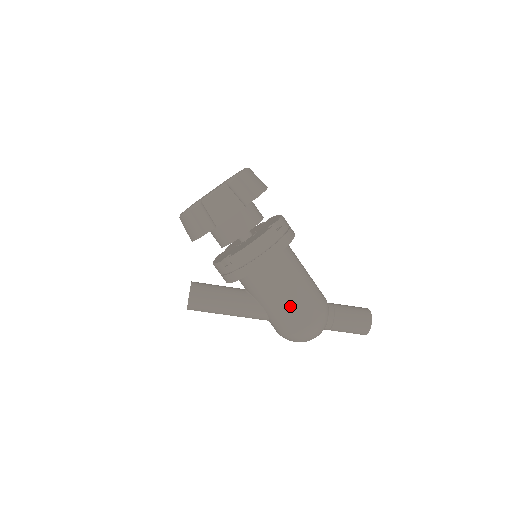
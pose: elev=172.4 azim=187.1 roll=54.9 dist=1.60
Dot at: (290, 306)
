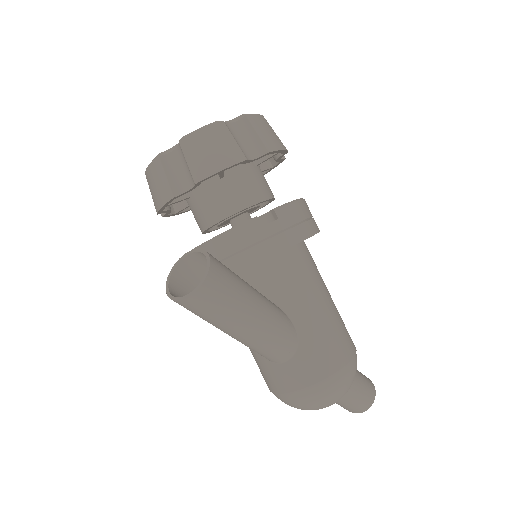
Dot at: (334, 317)
